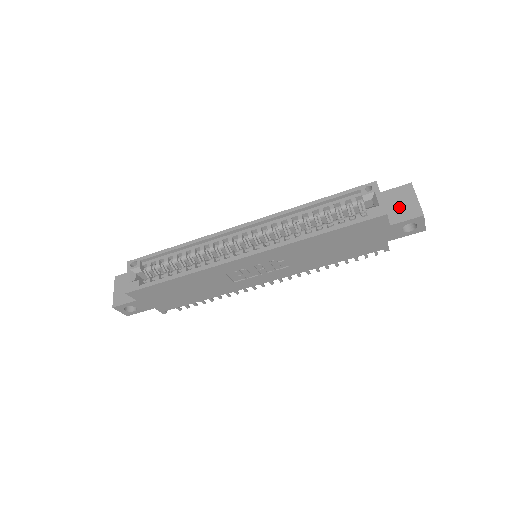
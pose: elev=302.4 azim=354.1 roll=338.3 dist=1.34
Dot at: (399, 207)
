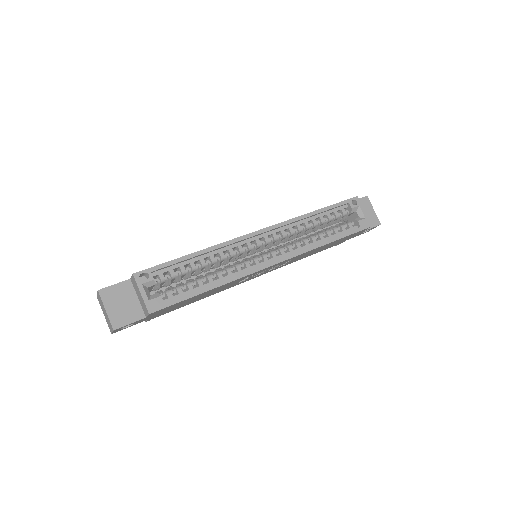
Dot at: occluded
